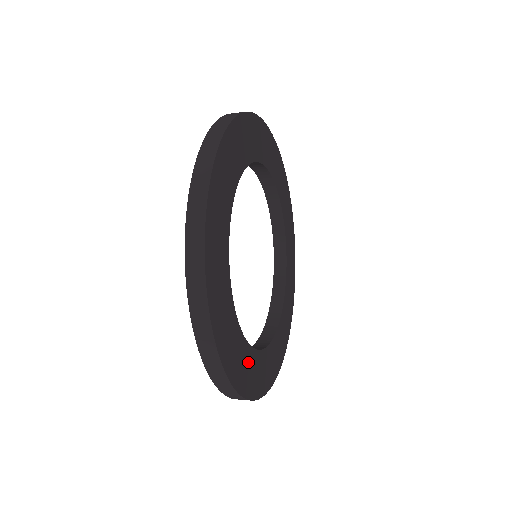
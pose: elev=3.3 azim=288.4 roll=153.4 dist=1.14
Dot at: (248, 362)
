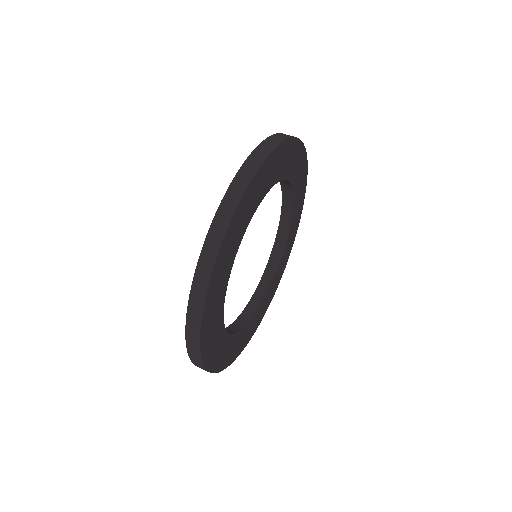
Dot at: (274, 284)
